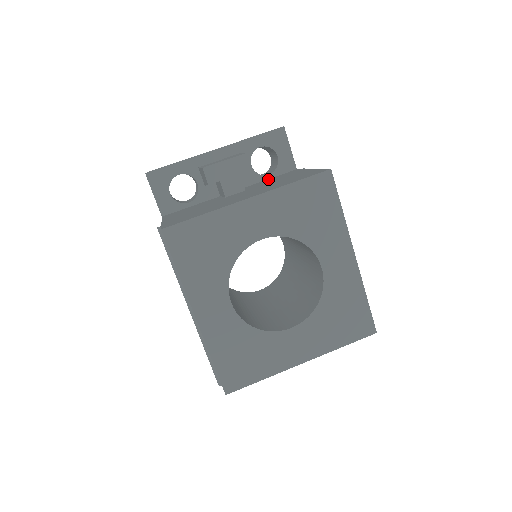
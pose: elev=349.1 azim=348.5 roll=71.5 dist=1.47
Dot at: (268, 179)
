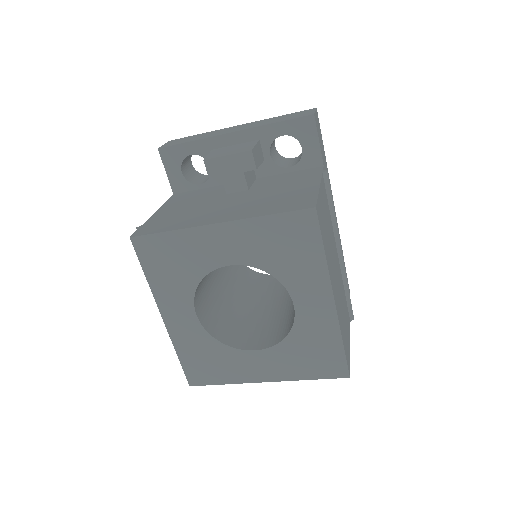
Dot at: (287, 173)
